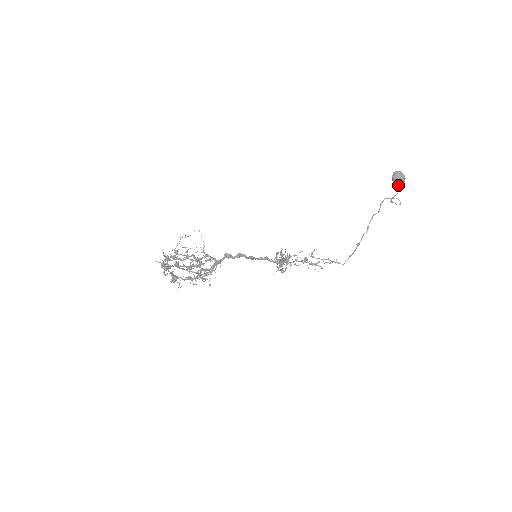
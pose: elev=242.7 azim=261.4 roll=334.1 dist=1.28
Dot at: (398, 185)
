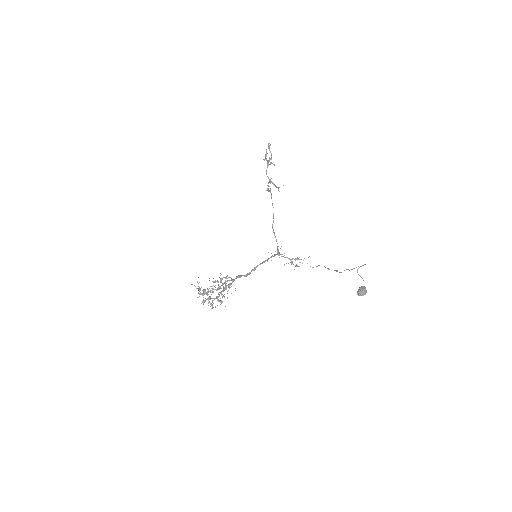
Dot at: occluded
